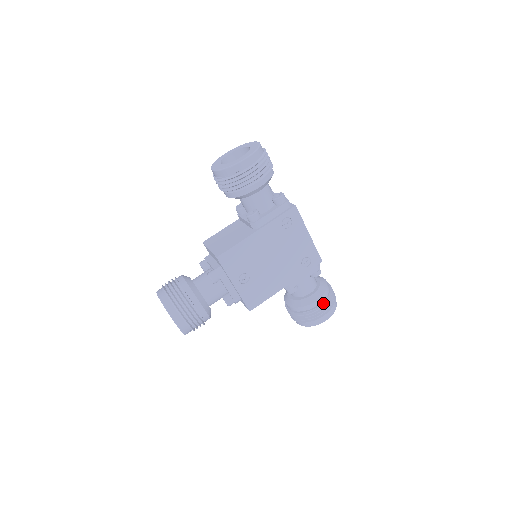
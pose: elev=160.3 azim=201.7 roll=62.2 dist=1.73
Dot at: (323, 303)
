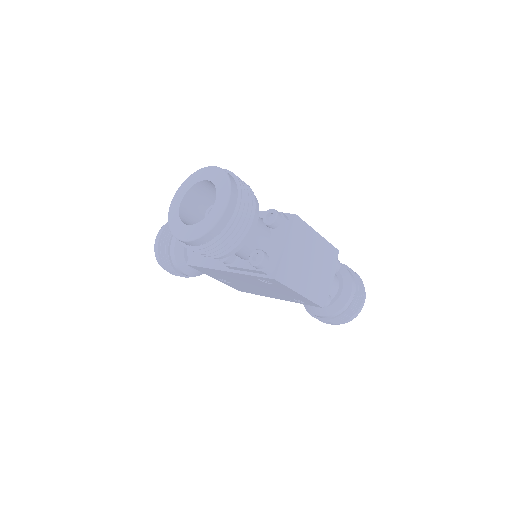
Dot at: (326, 319)
